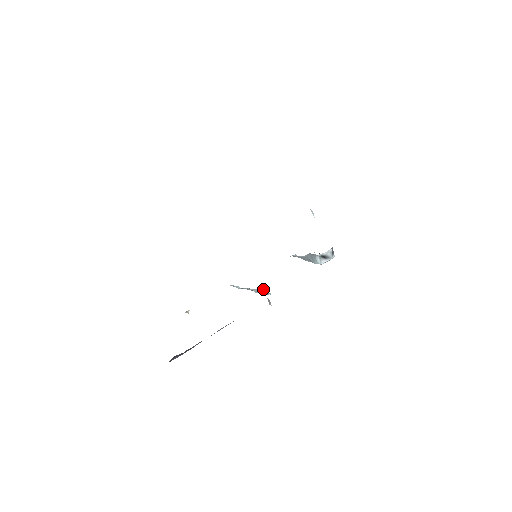
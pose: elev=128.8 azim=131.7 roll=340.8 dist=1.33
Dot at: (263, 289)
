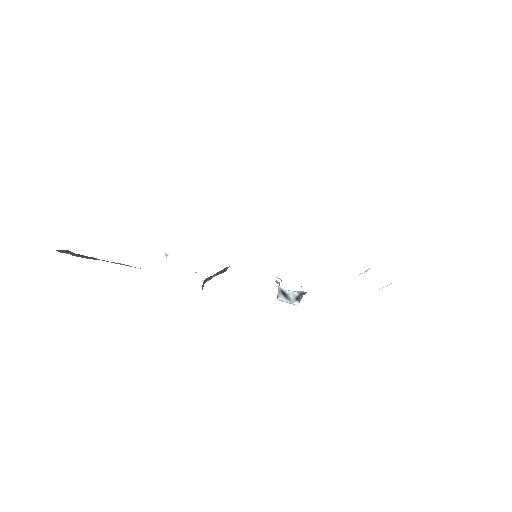
Dot at: occluded
